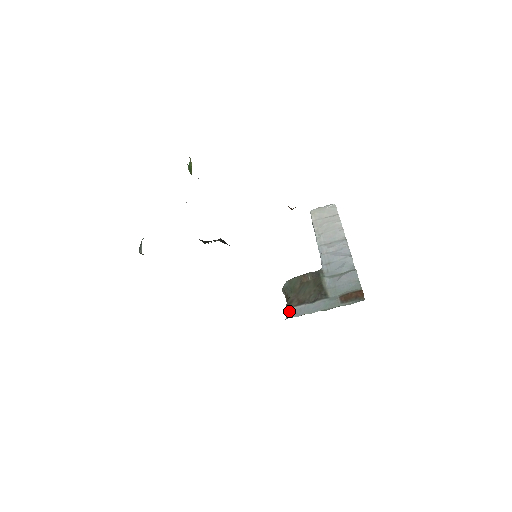
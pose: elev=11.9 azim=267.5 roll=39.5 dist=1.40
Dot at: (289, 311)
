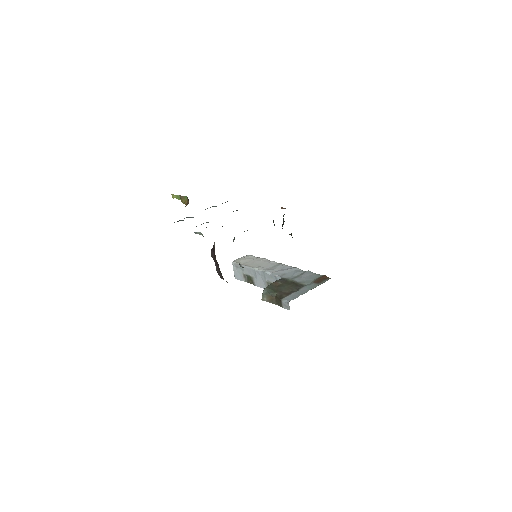
Dot at: (286, 299)
